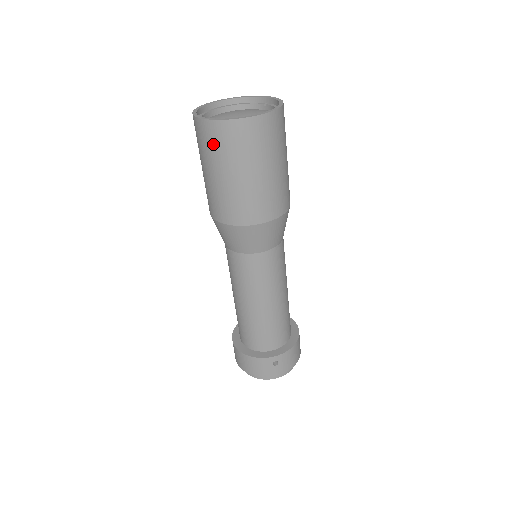
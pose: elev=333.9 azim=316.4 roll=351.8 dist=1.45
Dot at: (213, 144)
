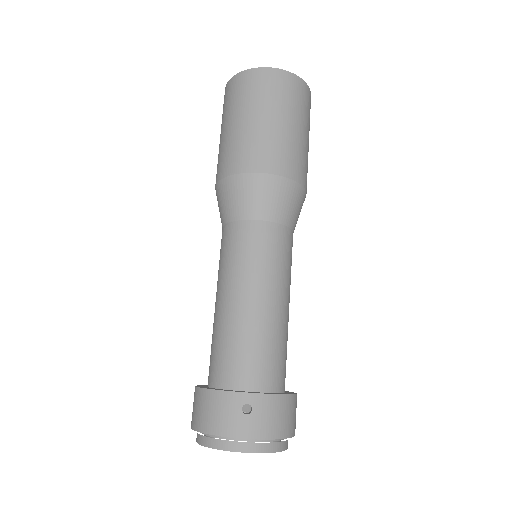
Dot at: (235, 95)
